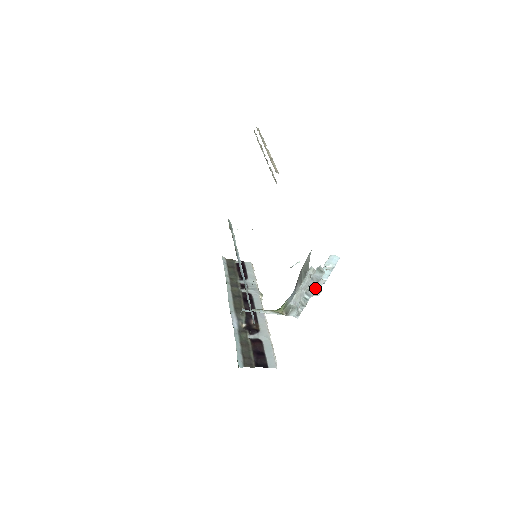
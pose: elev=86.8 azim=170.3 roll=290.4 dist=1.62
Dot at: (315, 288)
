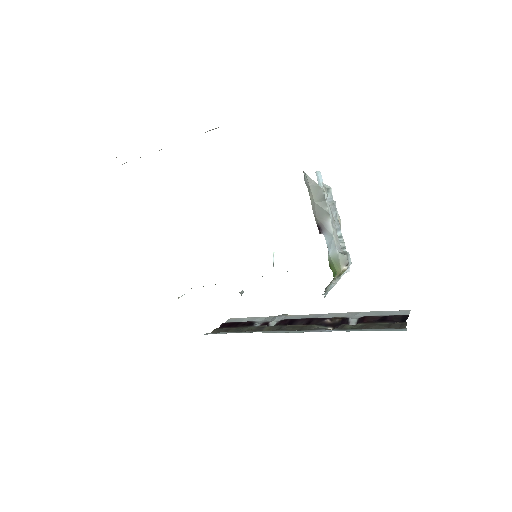
Dot at: (336, 216)
